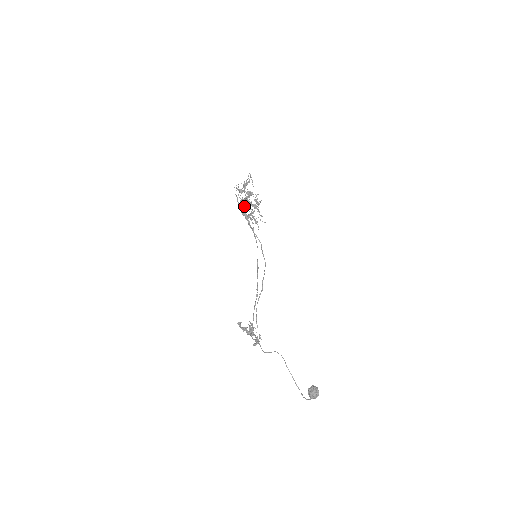
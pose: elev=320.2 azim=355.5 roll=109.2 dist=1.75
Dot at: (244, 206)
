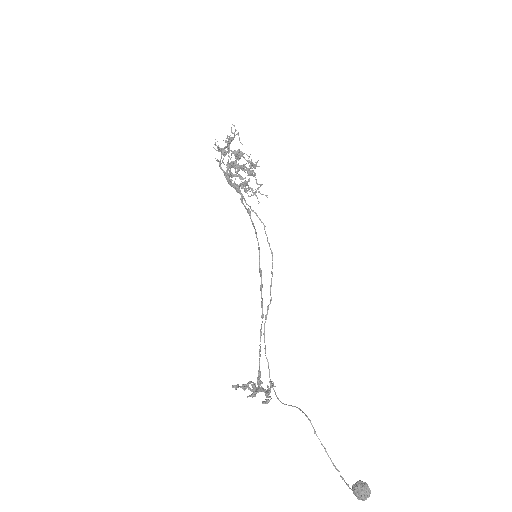
Dot at: (231, 175)
